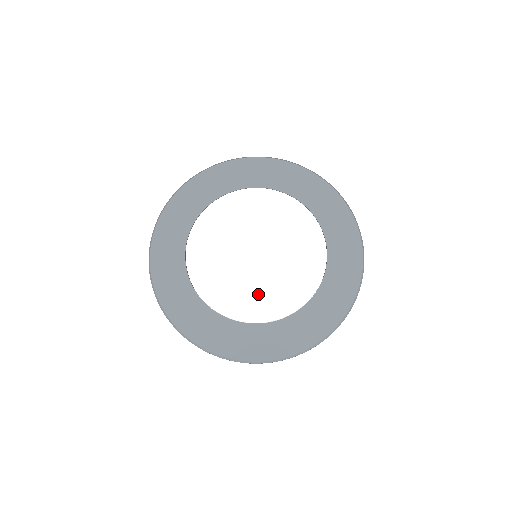
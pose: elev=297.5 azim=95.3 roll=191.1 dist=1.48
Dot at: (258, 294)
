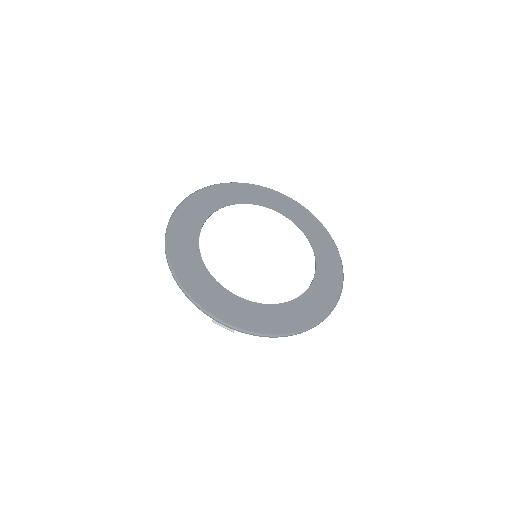
Dot at: (252, 278)
